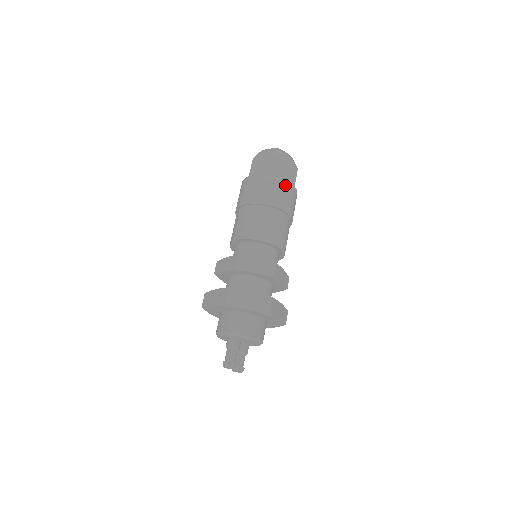
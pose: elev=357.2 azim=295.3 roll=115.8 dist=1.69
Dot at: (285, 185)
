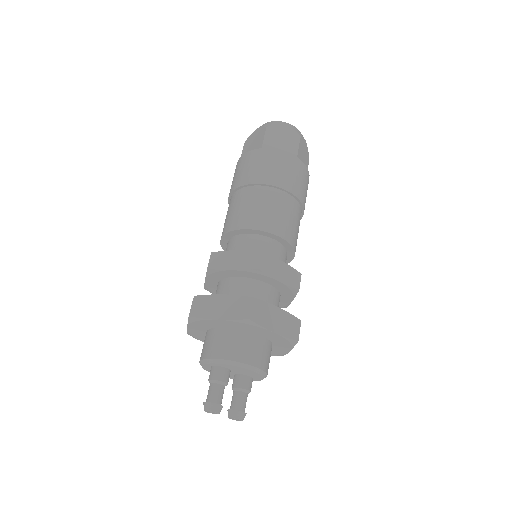
Dot at: (277, 155)
